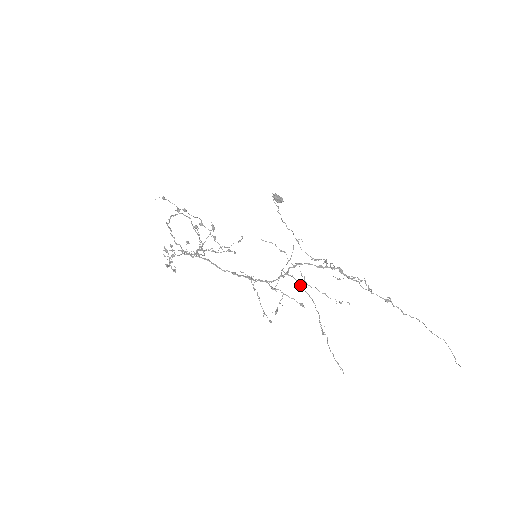
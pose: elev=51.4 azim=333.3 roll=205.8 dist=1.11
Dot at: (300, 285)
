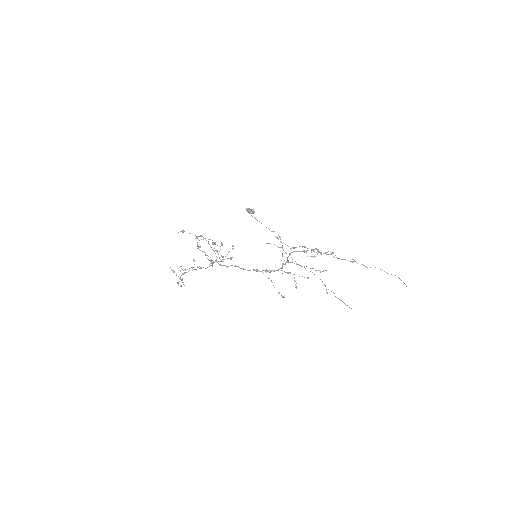
Dot at: (301, 266)
